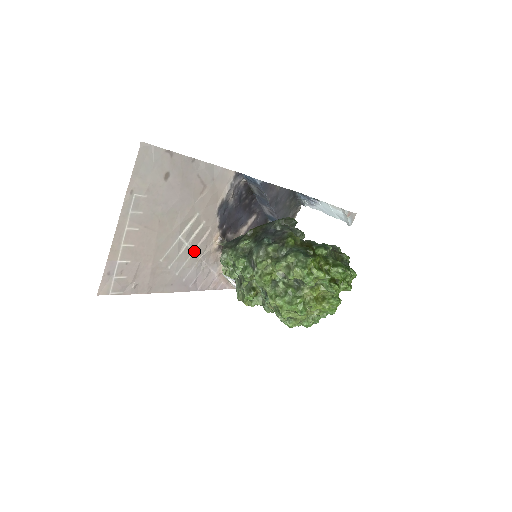
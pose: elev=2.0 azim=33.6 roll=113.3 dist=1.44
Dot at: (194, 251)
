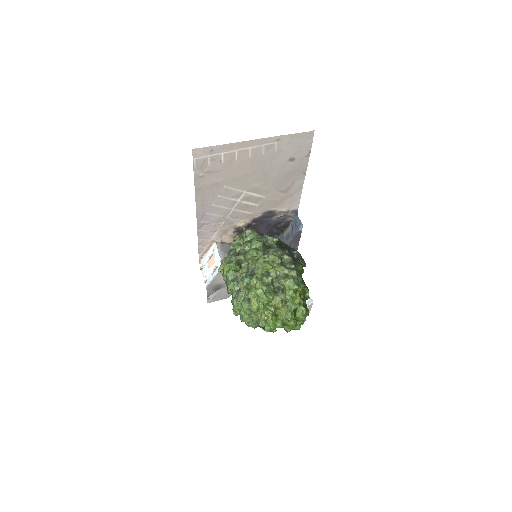
Dot at: (233, 209)
